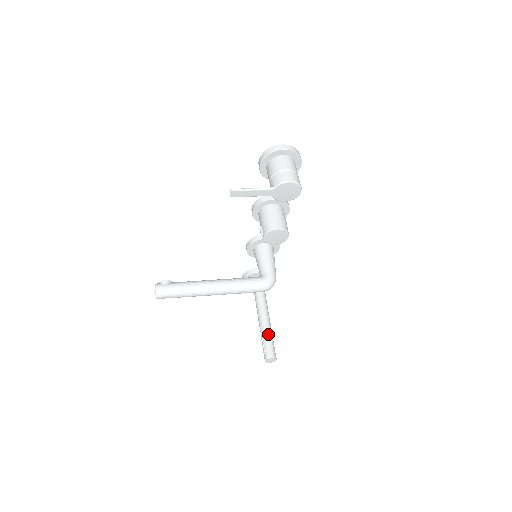
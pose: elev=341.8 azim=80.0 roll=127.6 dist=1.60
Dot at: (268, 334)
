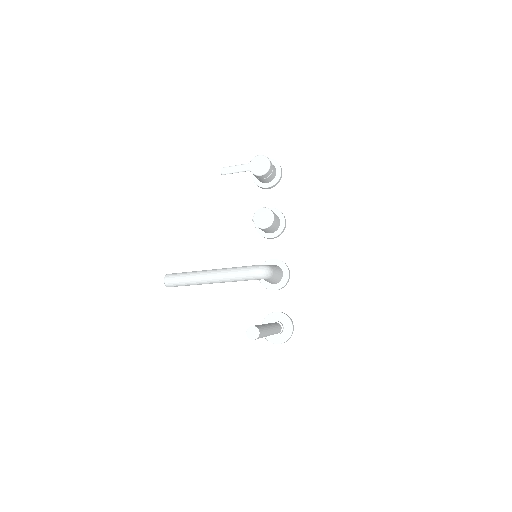
Dot at: occluded
